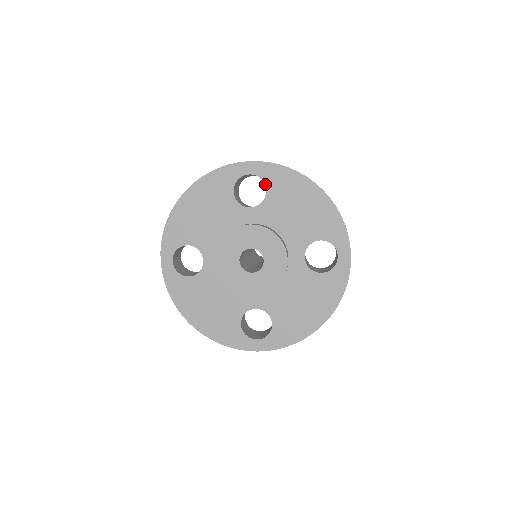
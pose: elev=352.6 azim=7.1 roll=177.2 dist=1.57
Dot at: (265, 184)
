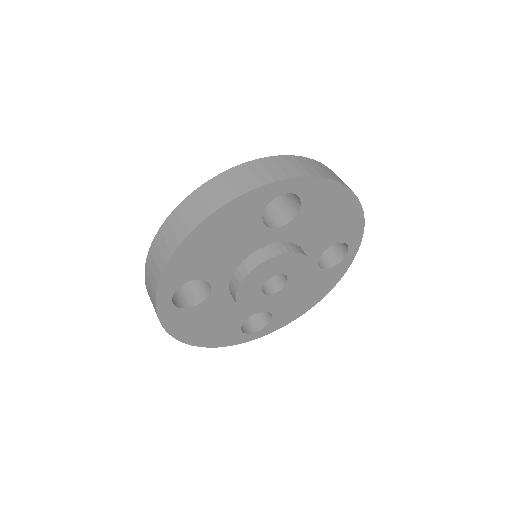
Dot at: (301, 201)
